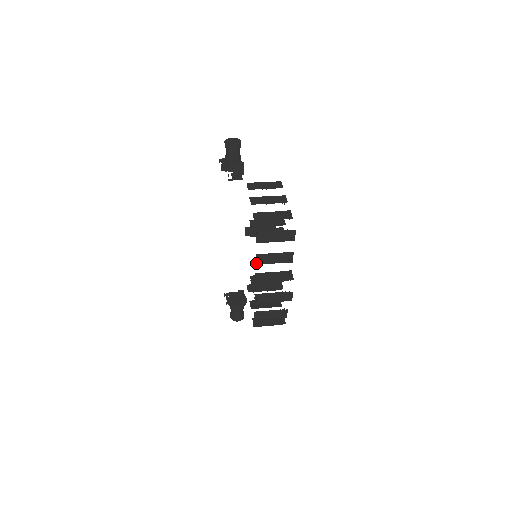
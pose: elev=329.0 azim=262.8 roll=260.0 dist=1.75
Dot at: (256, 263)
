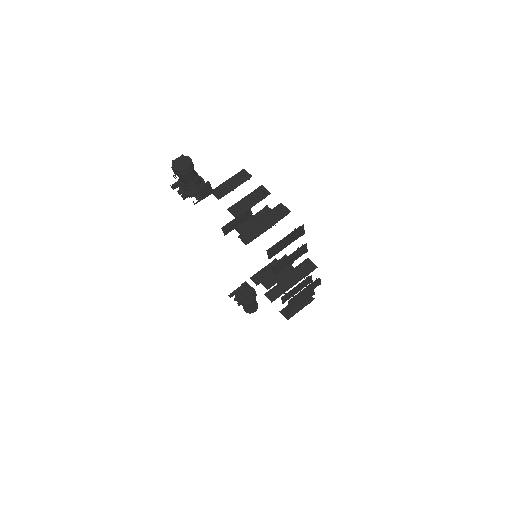
Dot at: (274, 274)
